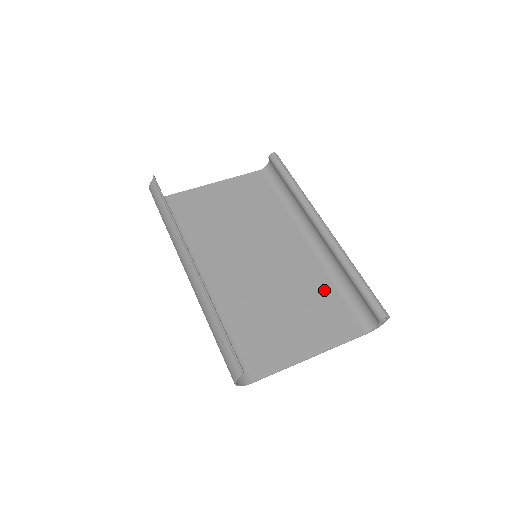
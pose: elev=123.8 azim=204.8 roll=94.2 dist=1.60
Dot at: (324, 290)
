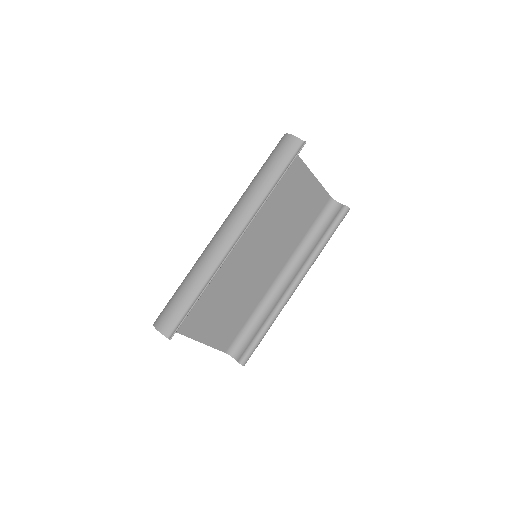
Dot at: (246, 311)
